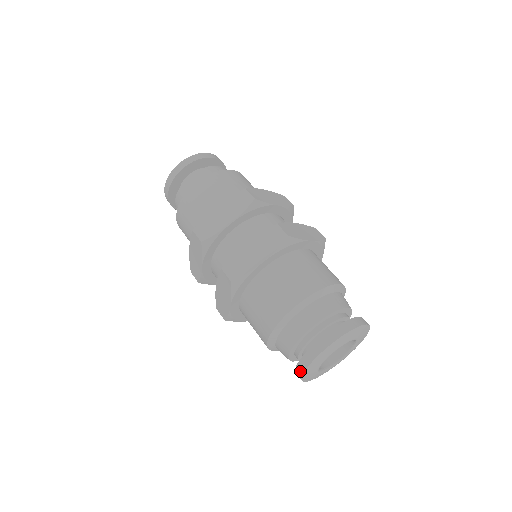
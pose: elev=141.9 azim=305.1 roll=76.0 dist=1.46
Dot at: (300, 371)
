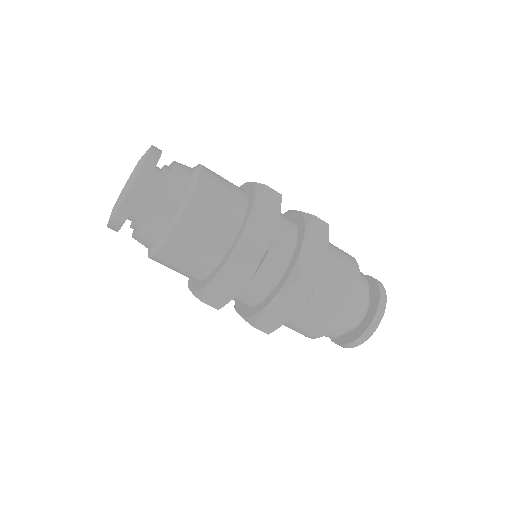
Dot at: occluded
